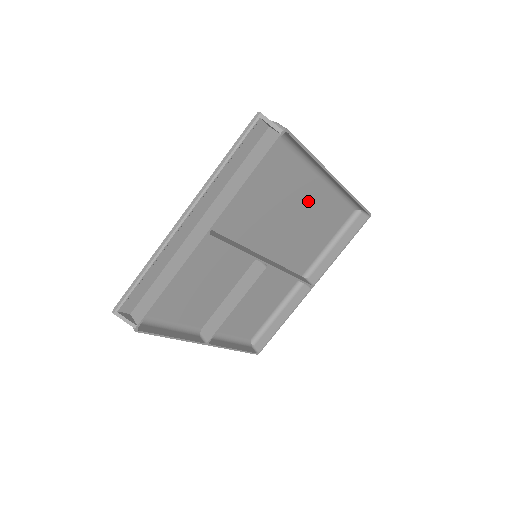
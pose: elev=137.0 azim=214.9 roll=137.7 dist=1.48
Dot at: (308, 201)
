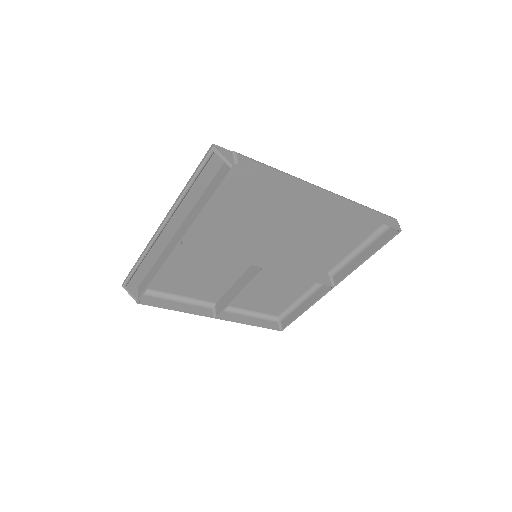
Dot at: (310, 213)
